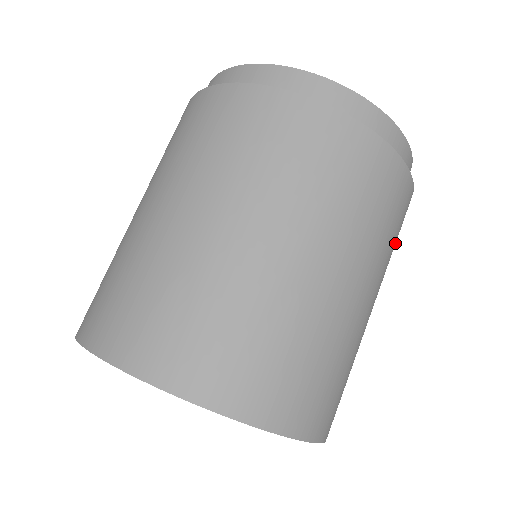
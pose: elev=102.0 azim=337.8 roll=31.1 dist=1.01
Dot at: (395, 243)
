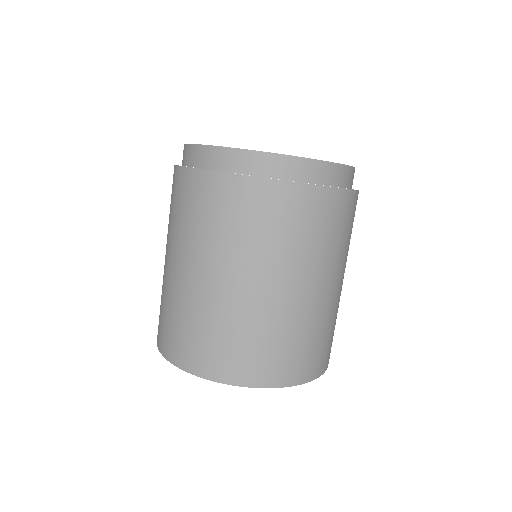
Dot at: occluded
